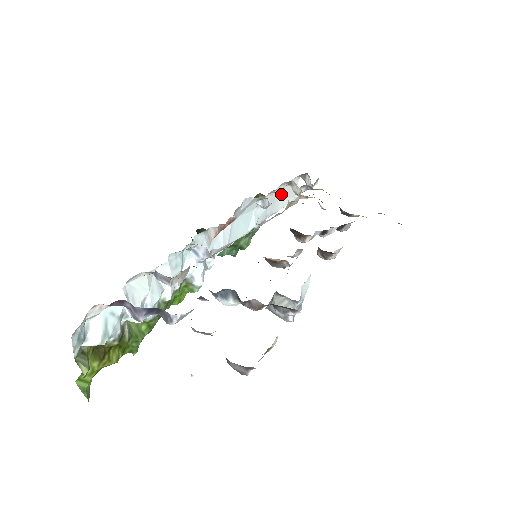
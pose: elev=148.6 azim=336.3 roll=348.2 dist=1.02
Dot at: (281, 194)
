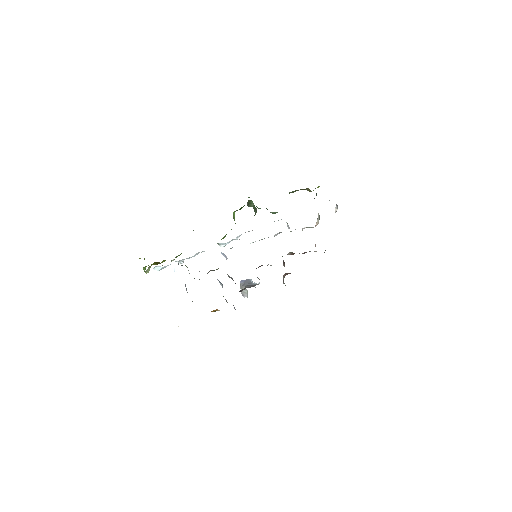
Dot at: occluded
